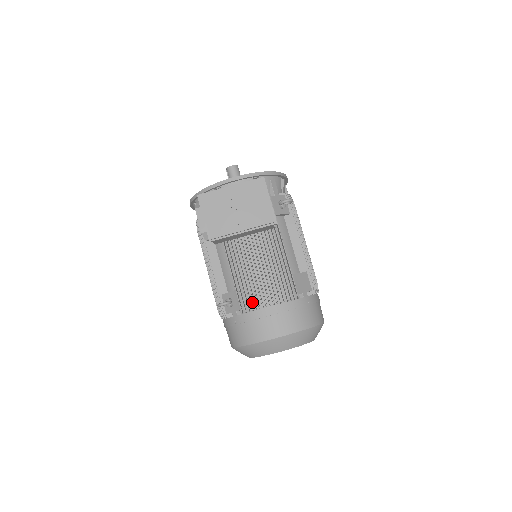
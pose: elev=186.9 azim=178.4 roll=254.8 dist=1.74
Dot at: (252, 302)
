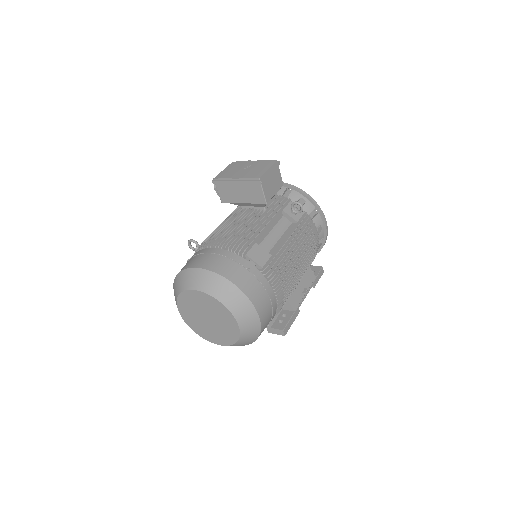
Dot at: occluded
